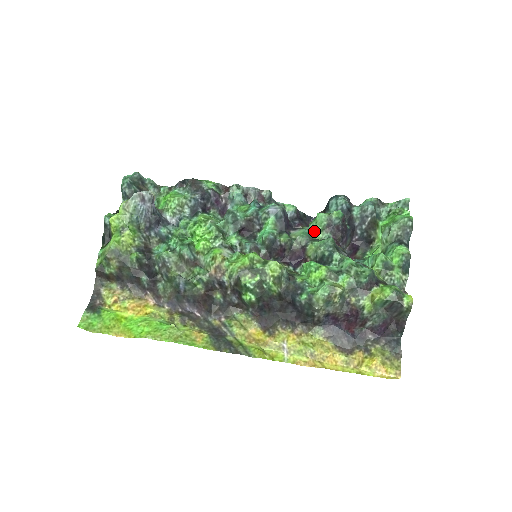
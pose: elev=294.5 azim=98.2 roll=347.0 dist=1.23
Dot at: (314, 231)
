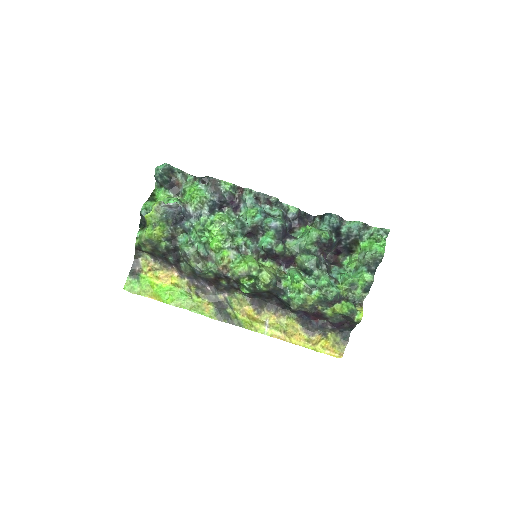
Dot at: (305, 244)
